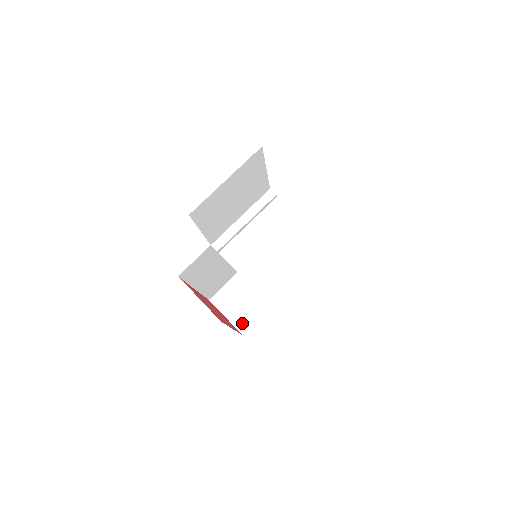
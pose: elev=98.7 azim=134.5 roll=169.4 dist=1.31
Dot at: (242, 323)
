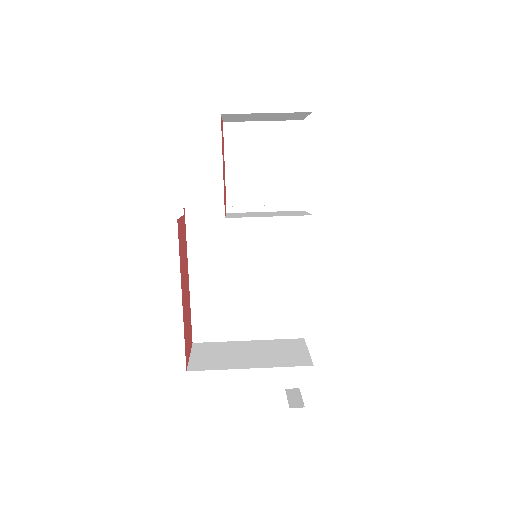
Dot at: (198, 365)
